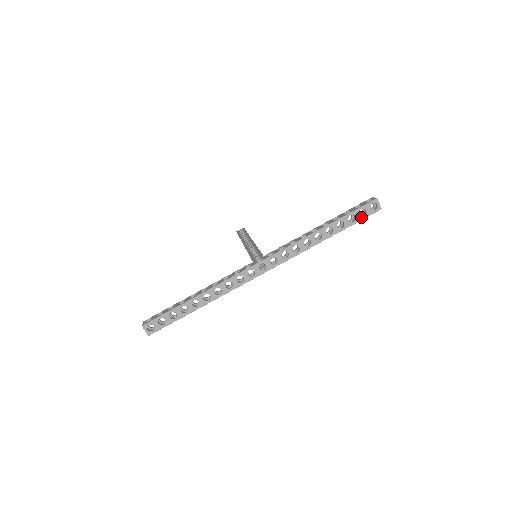
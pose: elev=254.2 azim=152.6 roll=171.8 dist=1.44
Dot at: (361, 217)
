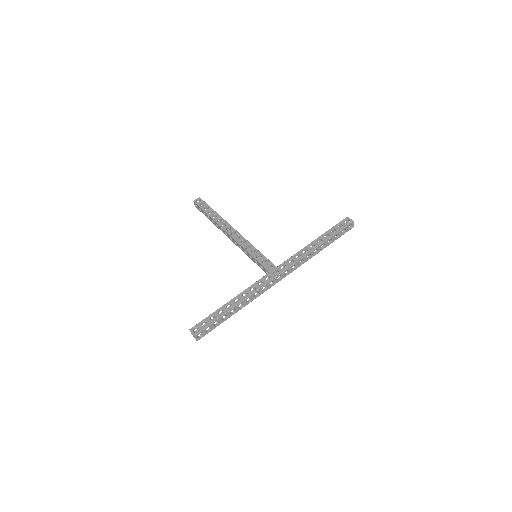
Dot at: (342, 234)
